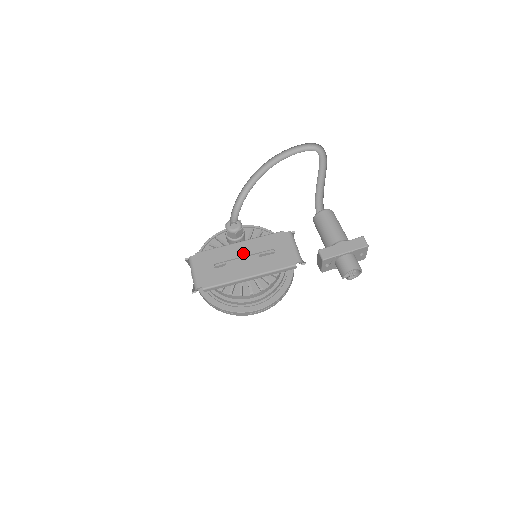
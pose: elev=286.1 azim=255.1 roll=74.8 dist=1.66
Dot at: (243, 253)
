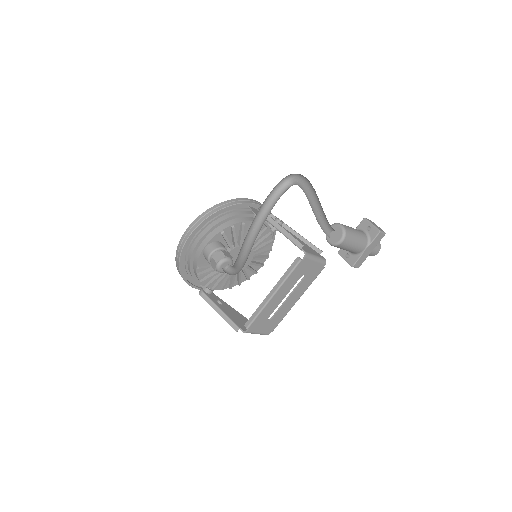
Dot at: (282, 298)
